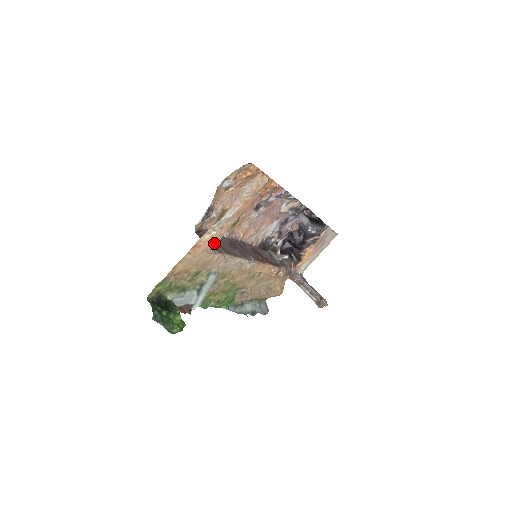
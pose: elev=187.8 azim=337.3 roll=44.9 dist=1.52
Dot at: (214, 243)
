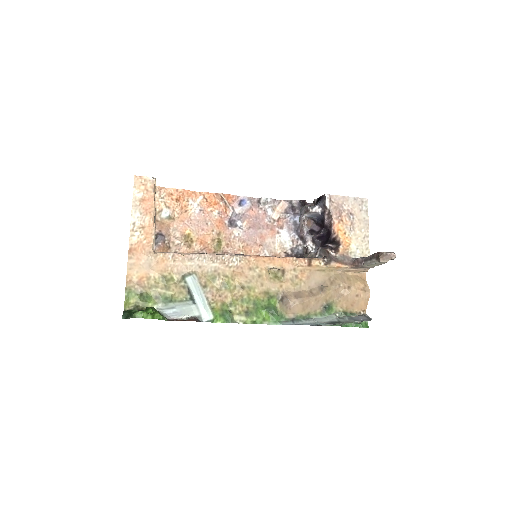
Dot at: (149, 243)
